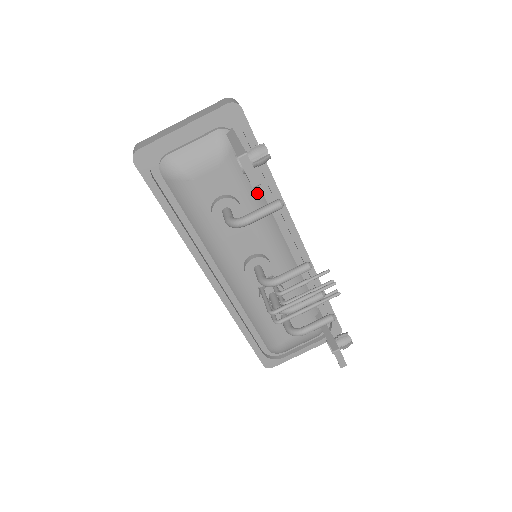
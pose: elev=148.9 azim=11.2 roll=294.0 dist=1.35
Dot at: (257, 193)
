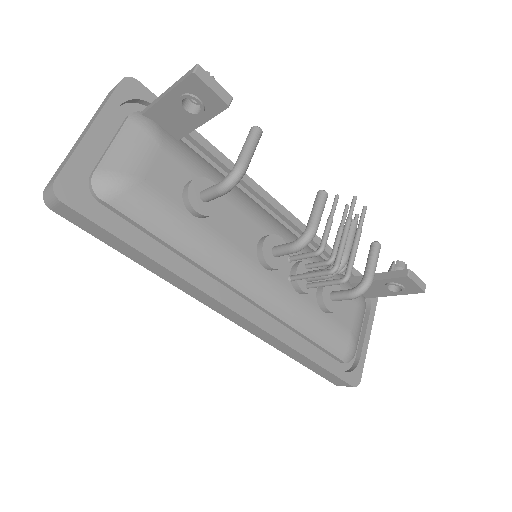
Dot at: (213, 170)
